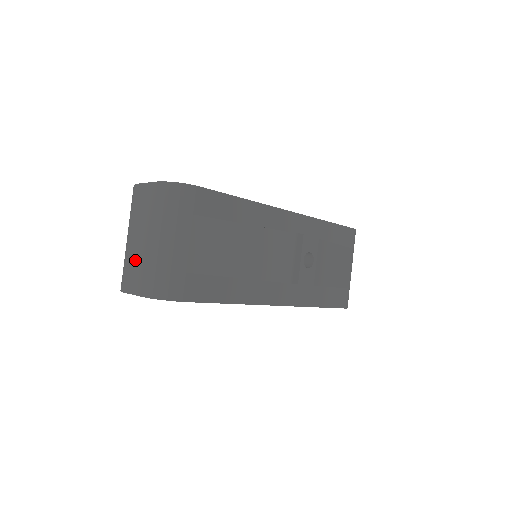
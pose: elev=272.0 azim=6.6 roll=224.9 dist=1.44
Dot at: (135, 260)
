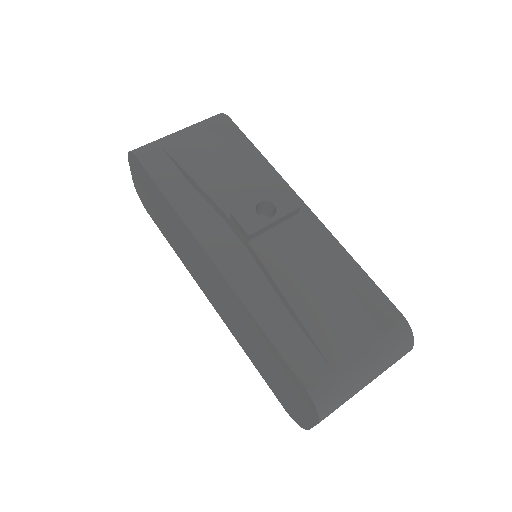
Dot at: occluded
